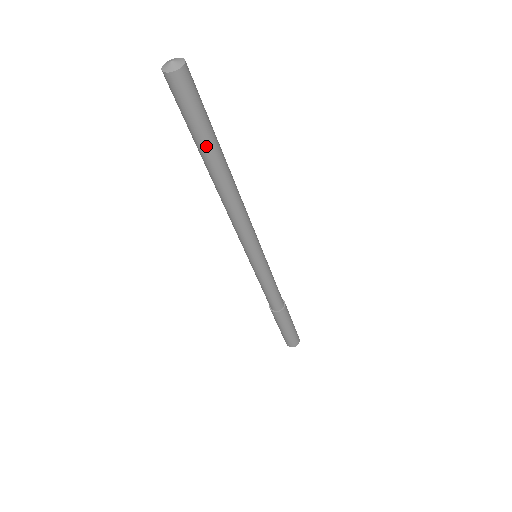
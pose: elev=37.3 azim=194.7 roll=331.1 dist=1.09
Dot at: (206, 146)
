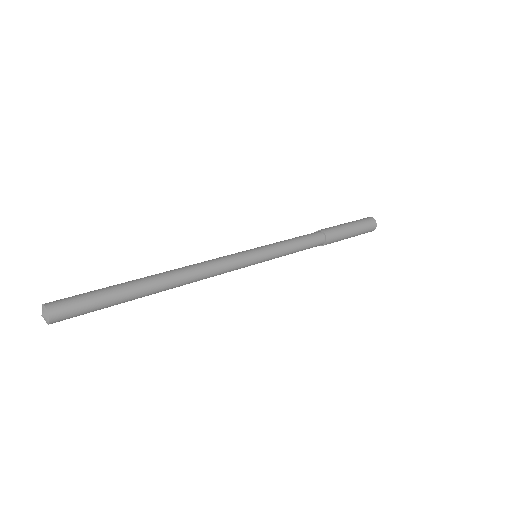
Dot at: (124, 302)
